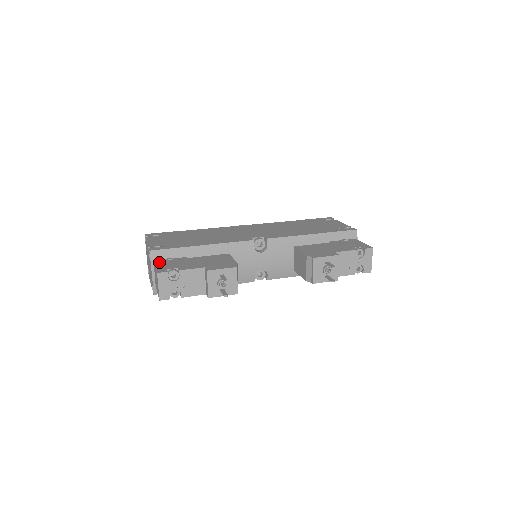
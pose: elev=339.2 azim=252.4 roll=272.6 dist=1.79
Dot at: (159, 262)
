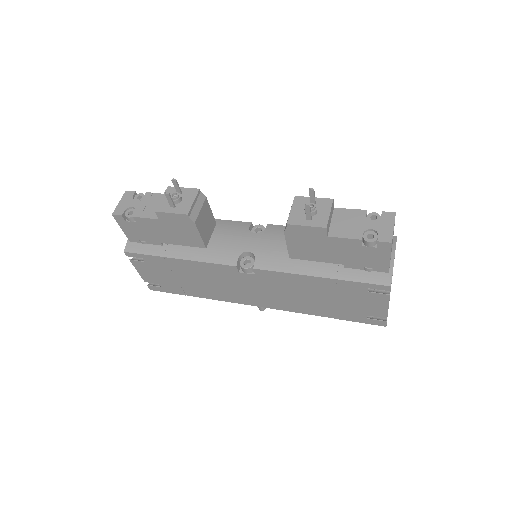
Dot at: occluded
